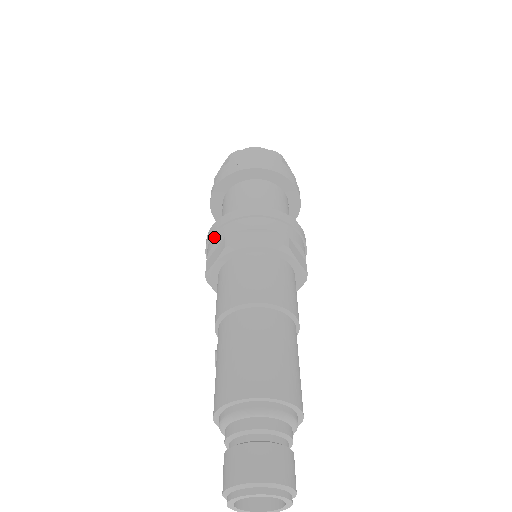
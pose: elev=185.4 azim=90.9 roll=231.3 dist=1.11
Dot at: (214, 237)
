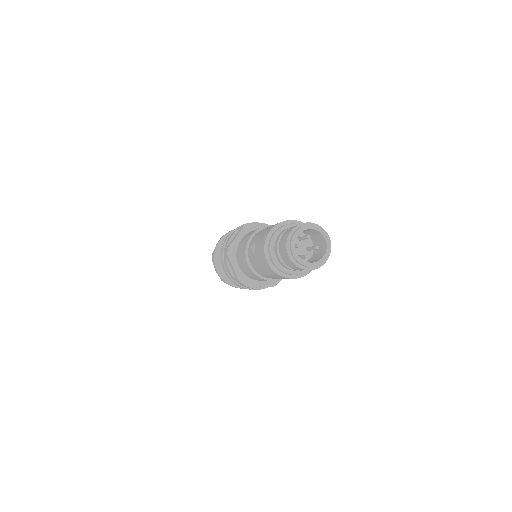
Dot at: occluded
